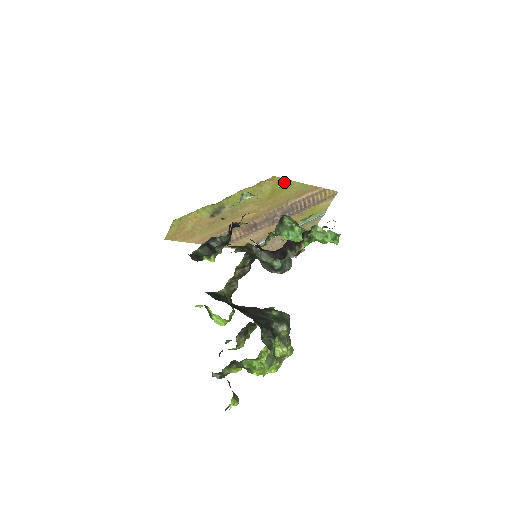
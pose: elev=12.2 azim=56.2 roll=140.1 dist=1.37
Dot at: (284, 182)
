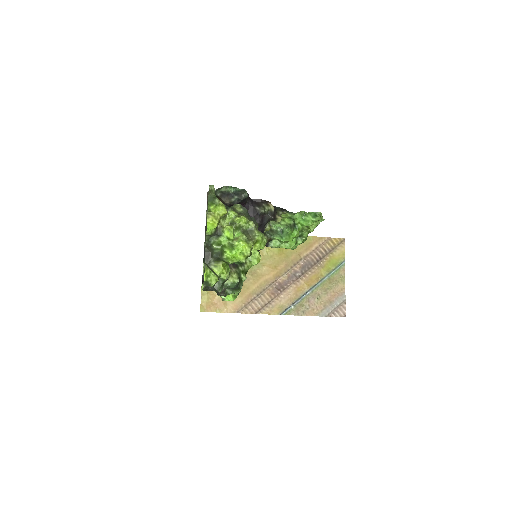
Dot at: occluded
